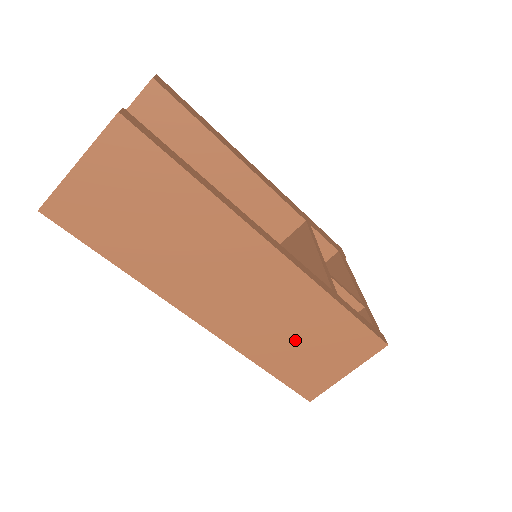
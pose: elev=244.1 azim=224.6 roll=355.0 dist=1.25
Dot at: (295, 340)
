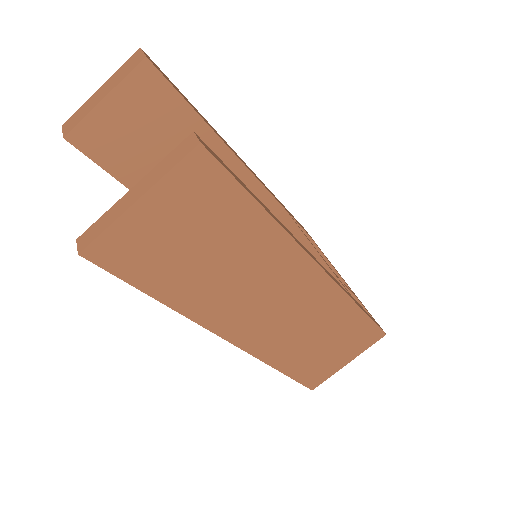
Dot at: (315, 343)
